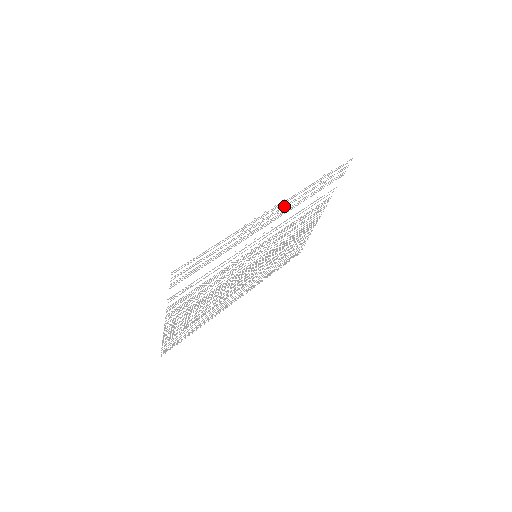
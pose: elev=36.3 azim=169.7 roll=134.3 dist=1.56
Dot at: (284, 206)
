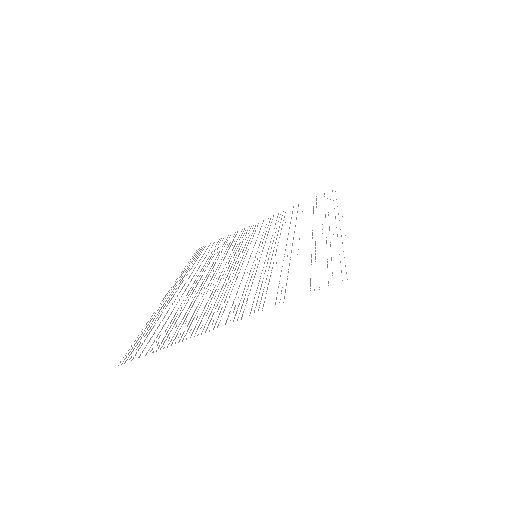
Dot at: occluded
